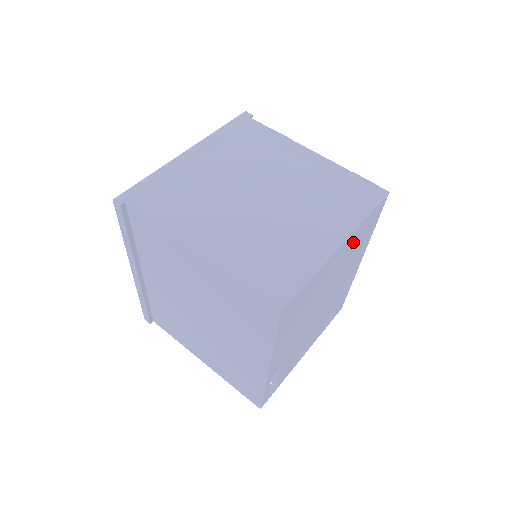
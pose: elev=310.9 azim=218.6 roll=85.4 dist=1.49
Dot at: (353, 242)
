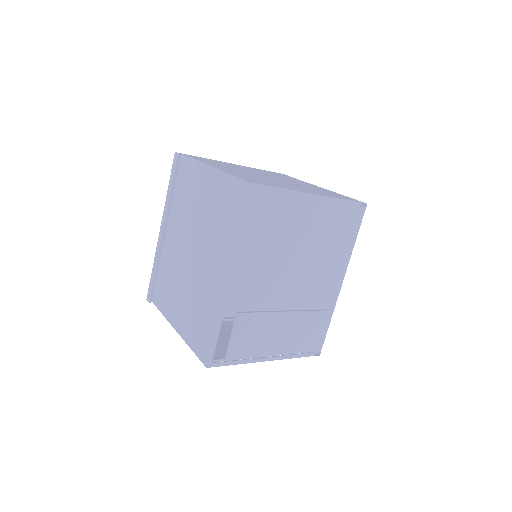
Dot at: (329, 218)
